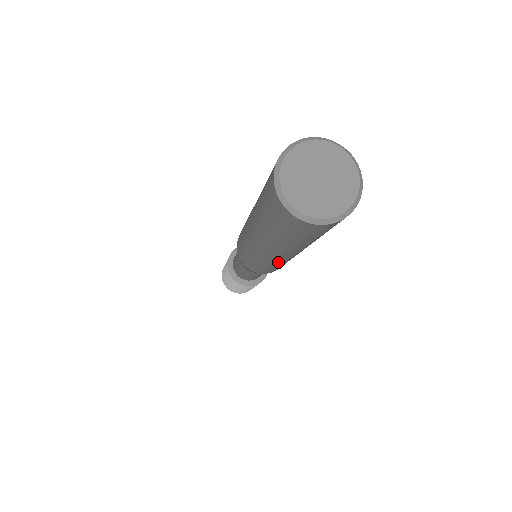
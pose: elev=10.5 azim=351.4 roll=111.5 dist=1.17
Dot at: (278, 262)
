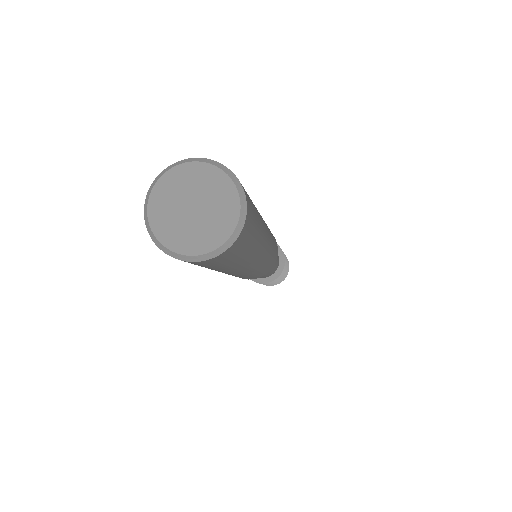
Dot at: occluded
